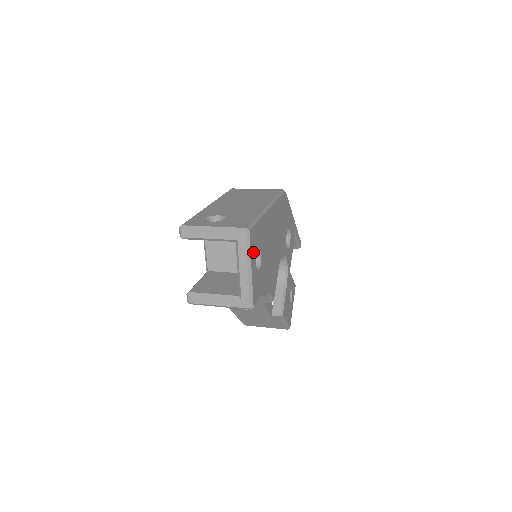
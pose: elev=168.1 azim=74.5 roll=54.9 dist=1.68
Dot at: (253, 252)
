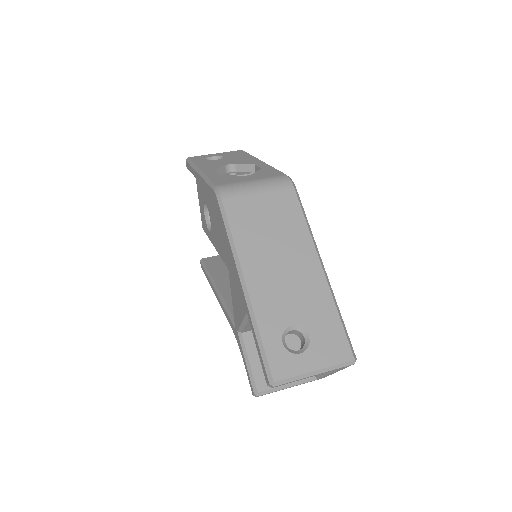
Dot at: occluded
